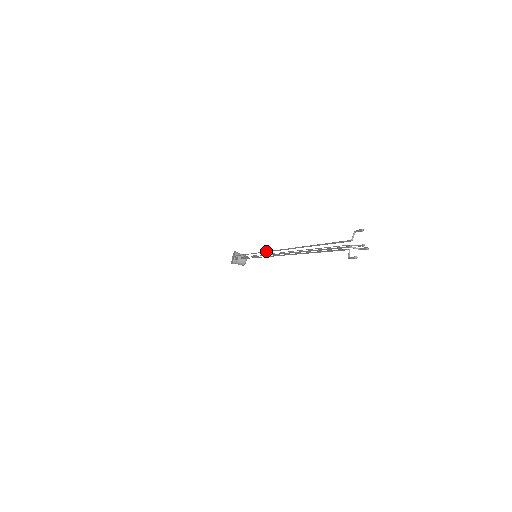
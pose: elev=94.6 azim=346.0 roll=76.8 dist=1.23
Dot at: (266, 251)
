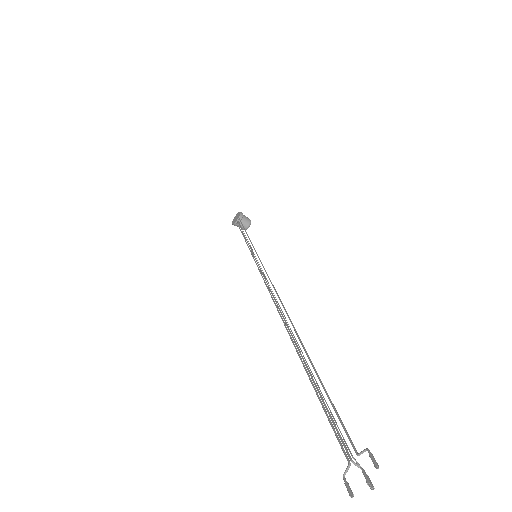
Dot at: (266, 273)
